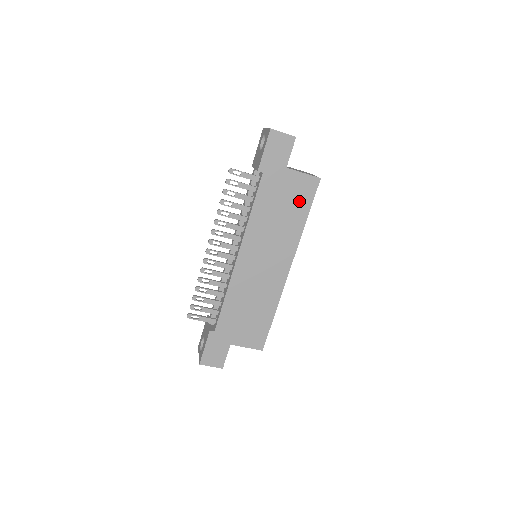
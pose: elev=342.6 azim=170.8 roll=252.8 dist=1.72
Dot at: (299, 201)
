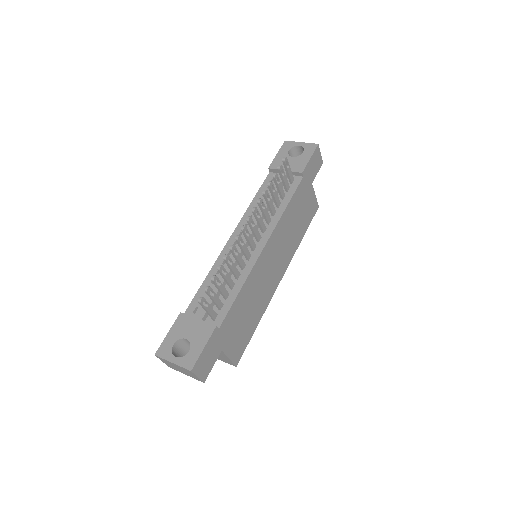
Dot at: (306, 218)
